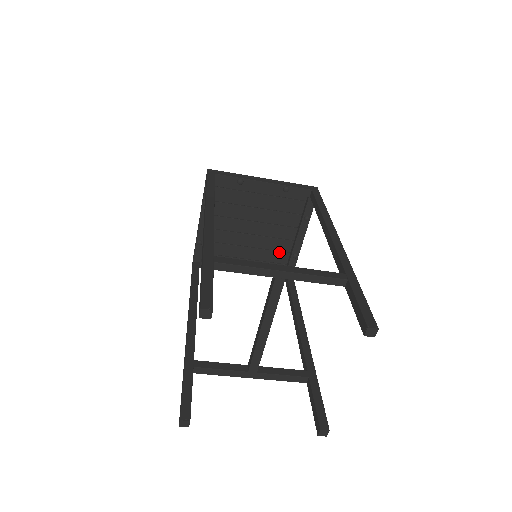
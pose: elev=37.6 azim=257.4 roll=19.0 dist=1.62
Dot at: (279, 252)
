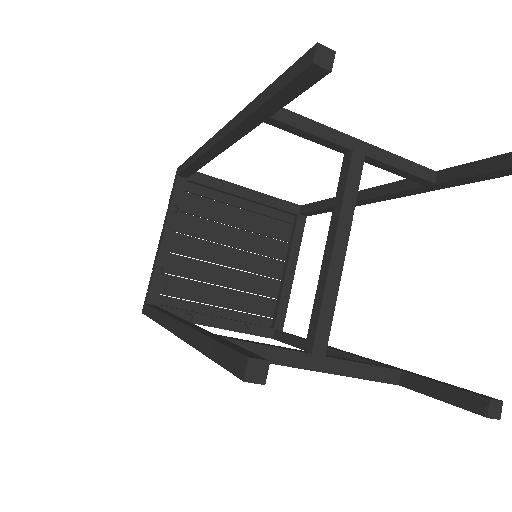
Dot at: (263, 298)
